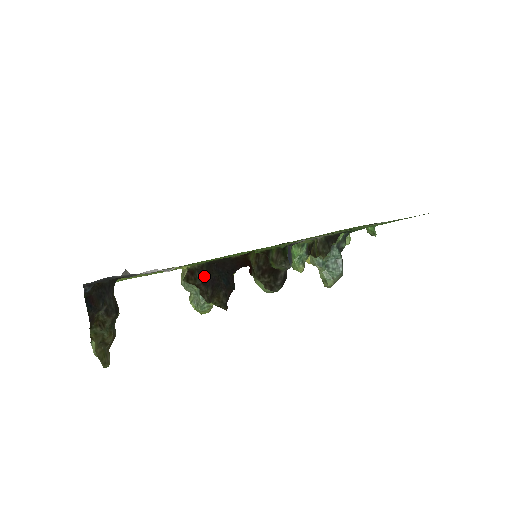
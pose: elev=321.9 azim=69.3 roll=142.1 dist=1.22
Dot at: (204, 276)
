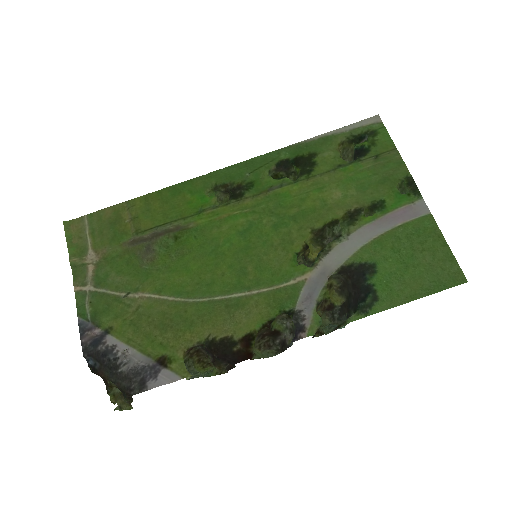
Dot at: (204, 346)
